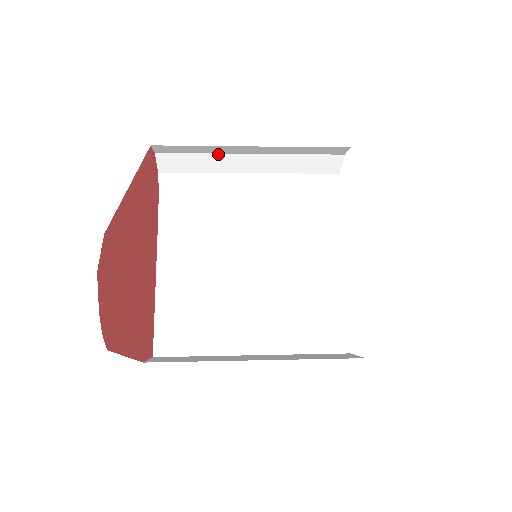
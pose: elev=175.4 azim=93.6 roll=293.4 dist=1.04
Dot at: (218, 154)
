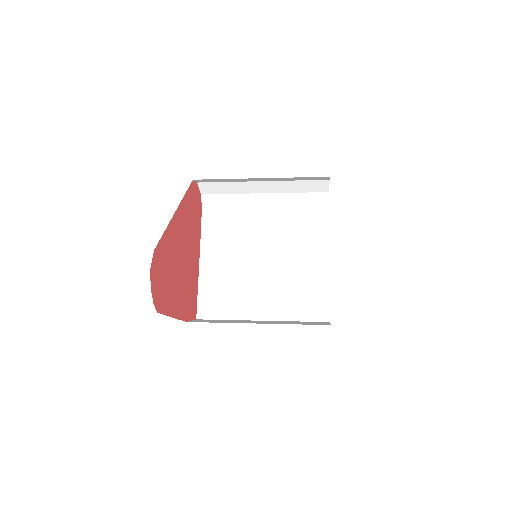
Dot at: (240, 182)
